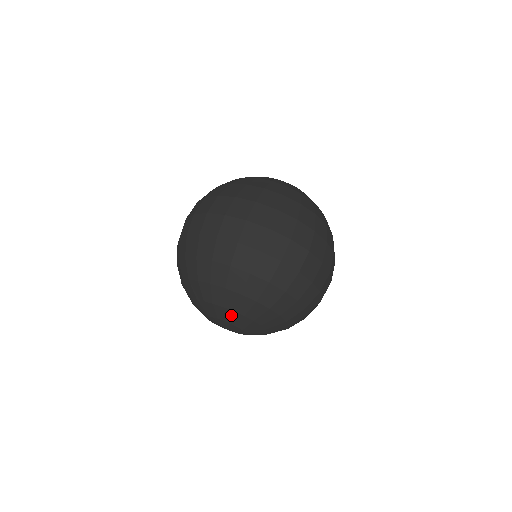
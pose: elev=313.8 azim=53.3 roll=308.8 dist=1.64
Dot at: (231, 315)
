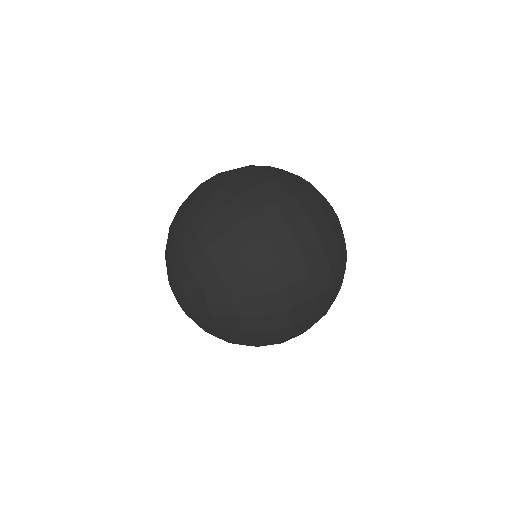
Dot at: (175, 261)
